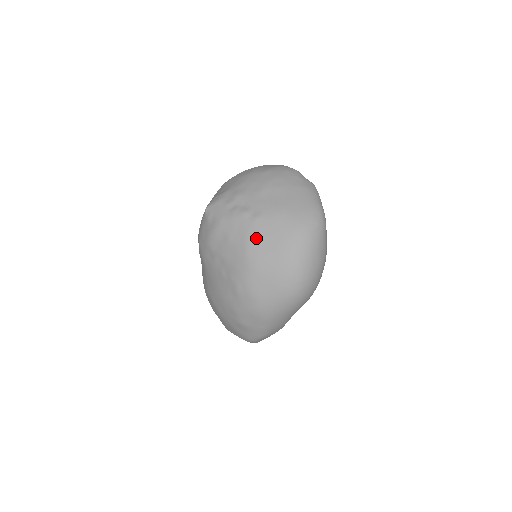
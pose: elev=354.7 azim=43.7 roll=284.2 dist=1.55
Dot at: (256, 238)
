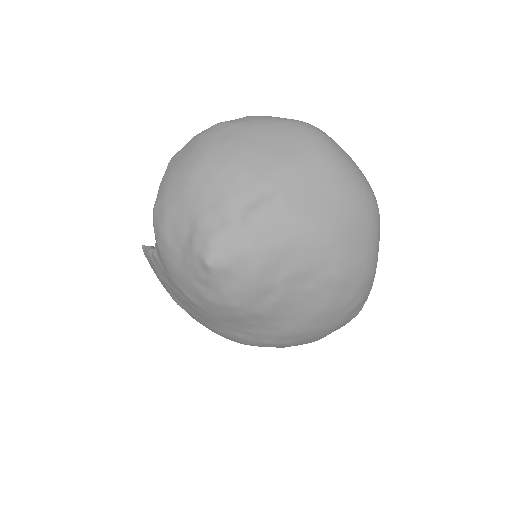
Dot at: (308, 211)
